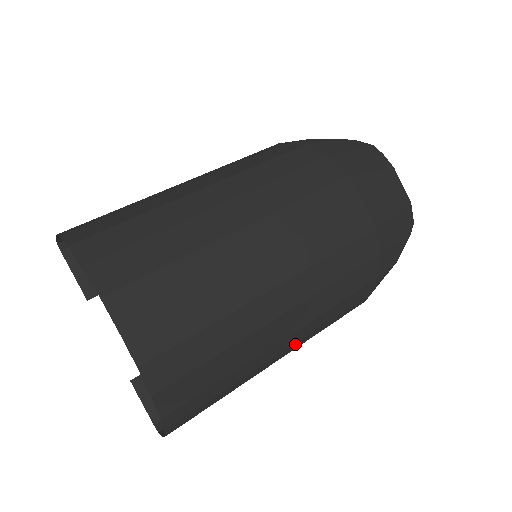
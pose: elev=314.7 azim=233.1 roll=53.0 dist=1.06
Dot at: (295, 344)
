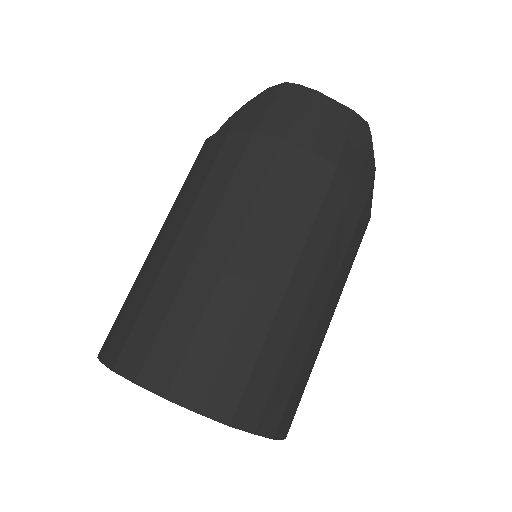
Dot at: (336, 301)
